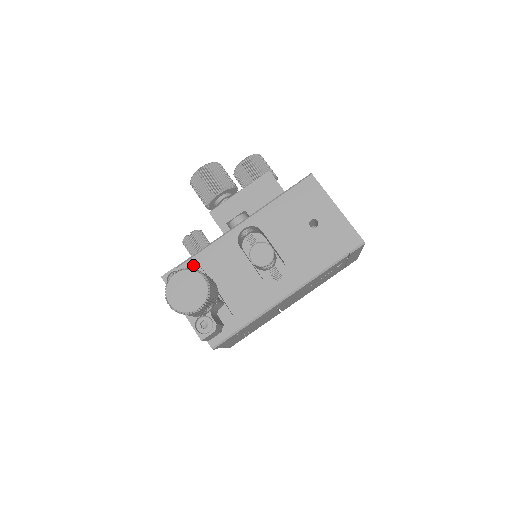
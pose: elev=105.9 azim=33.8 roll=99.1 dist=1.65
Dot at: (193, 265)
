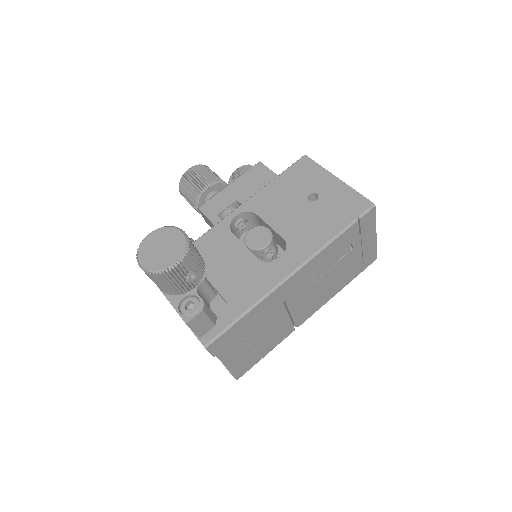
Dot at: occluded
